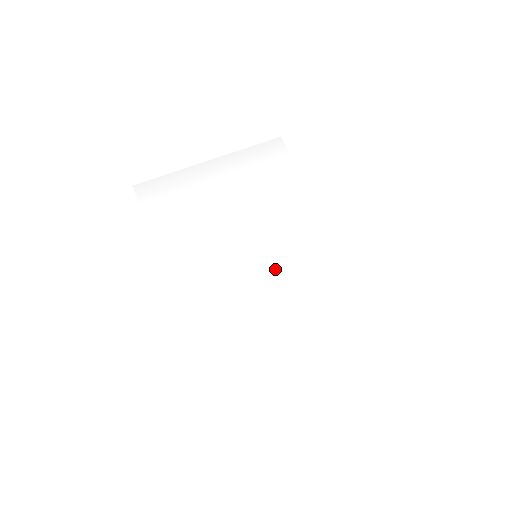
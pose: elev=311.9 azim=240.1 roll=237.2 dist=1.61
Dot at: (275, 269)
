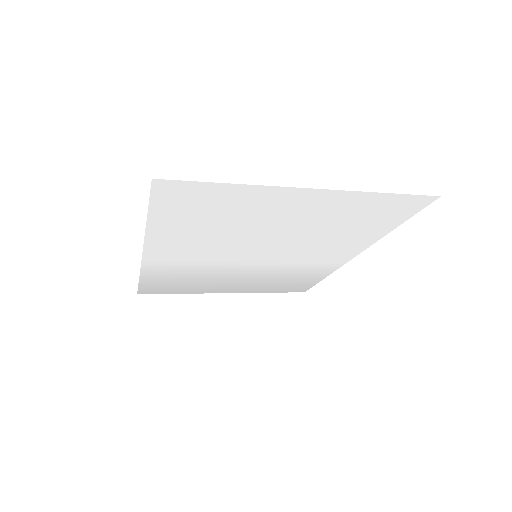
Dot at: (280, 247)
